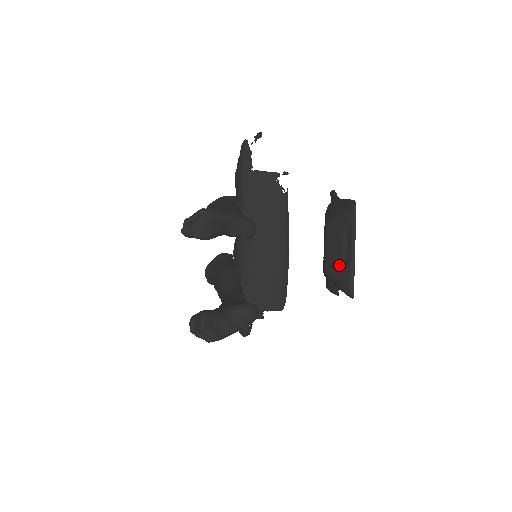
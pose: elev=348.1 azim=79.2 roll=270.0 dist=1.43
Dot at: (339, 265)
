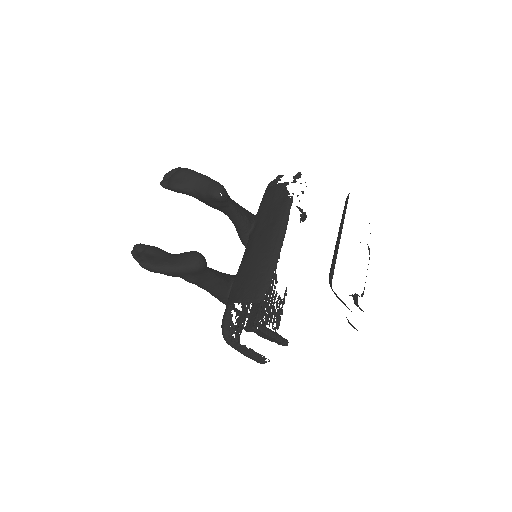
Dot at: occluded
